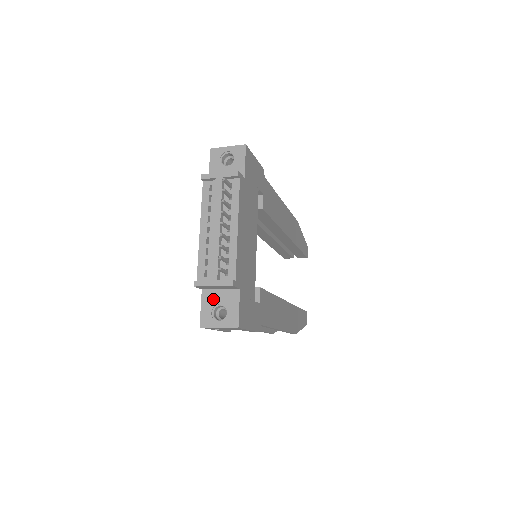
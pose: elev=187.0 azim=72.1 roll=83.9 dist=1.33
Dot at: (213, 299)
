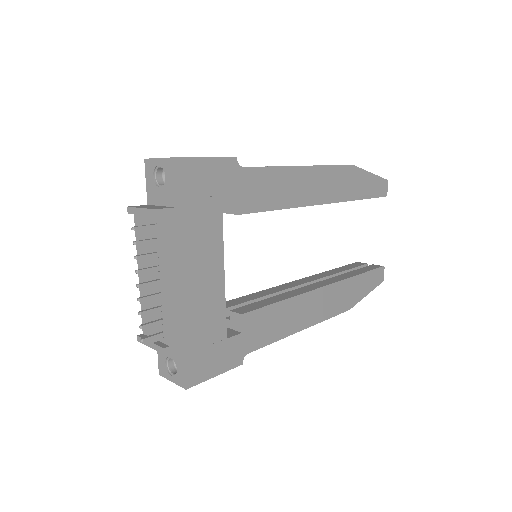
Dot at: occluded
